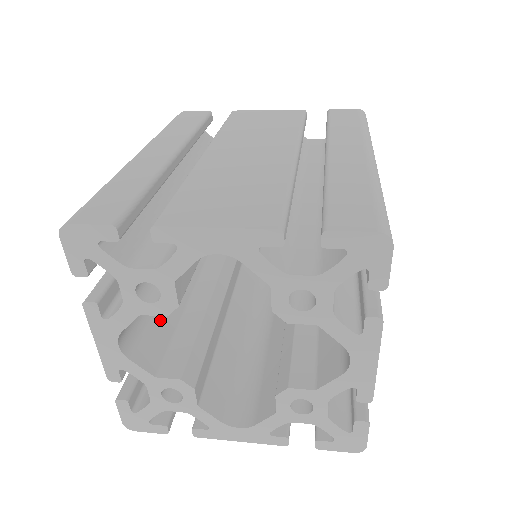
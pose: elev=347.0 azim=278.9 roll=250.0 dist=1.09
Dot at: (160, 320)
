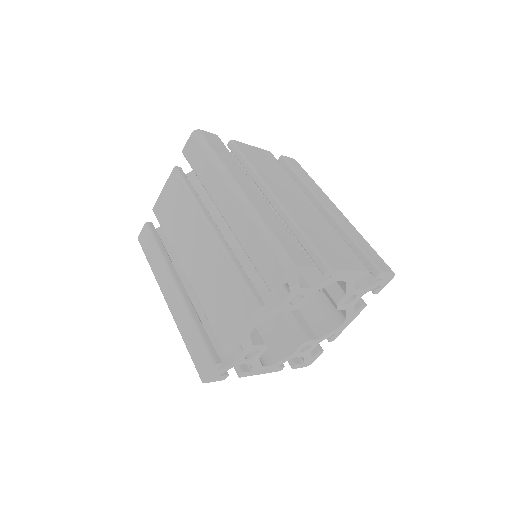
Dot at: occluded
